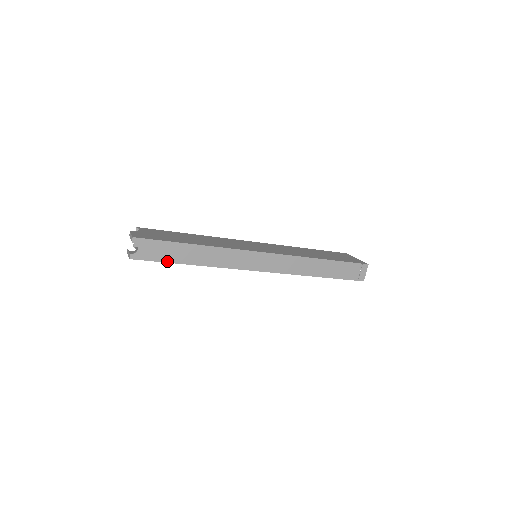
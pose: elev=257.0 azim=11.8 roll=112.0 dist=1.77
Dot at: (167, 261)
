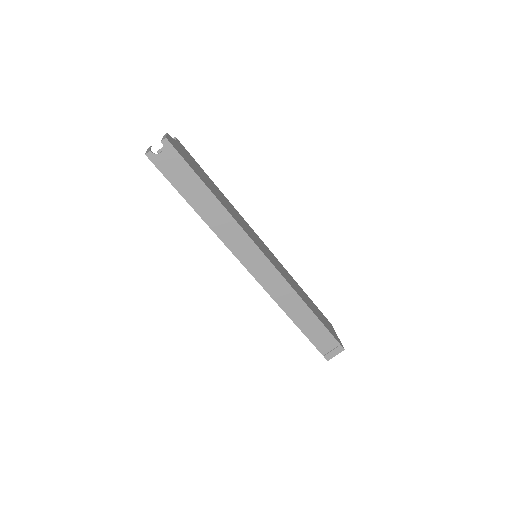
Dot at: (177, 187)
